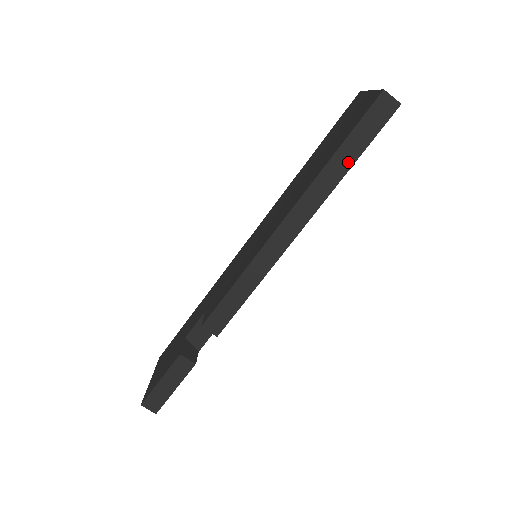
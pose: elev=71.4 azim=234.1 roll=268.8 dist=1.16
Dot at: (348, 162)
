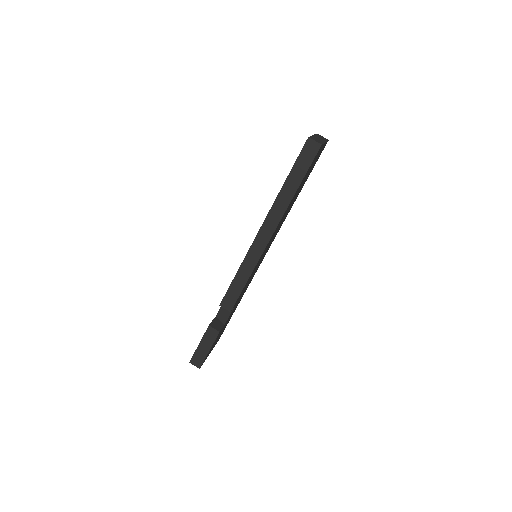
Dot at: (294, 186)
